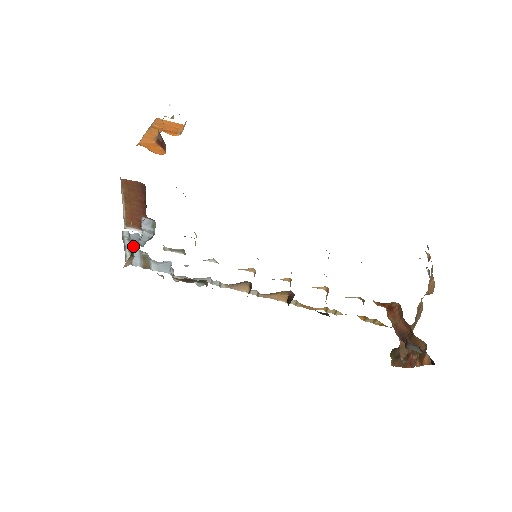
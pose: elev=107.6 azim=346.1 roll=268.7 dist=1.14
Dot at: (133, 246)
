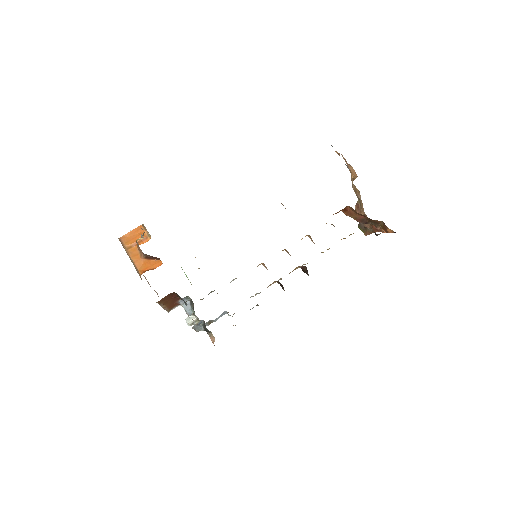
Dot at: occluded
